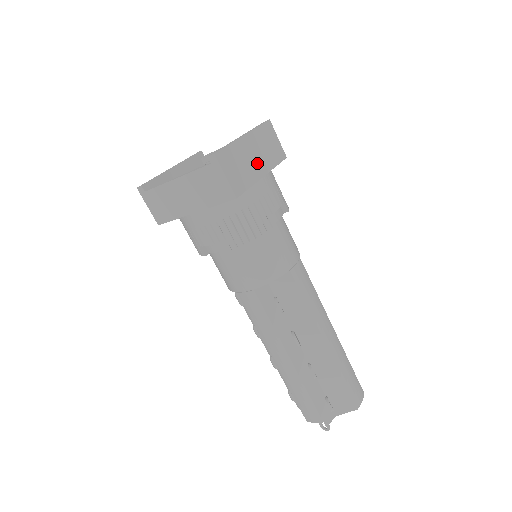
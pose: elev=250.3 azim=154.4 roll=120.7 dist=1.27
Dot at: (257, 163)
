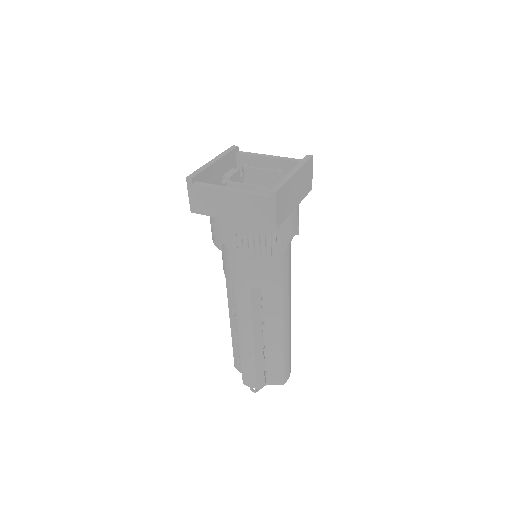
Dot at: (295, 197)
